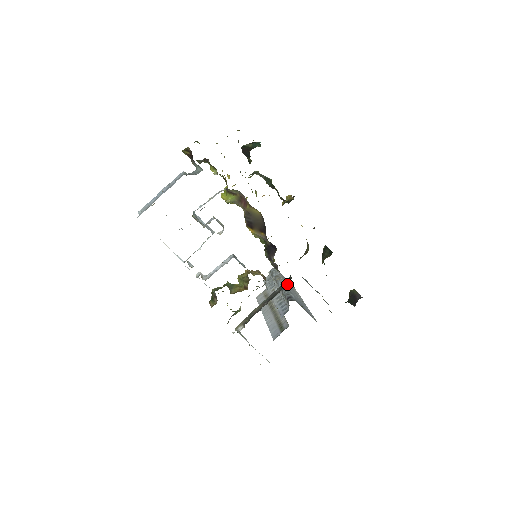
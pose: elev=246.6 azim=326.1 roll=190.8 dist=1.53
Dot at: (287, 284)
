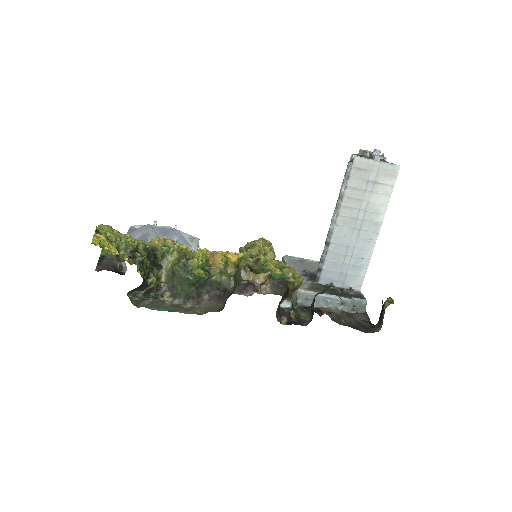
Dot at: (350, 213)
